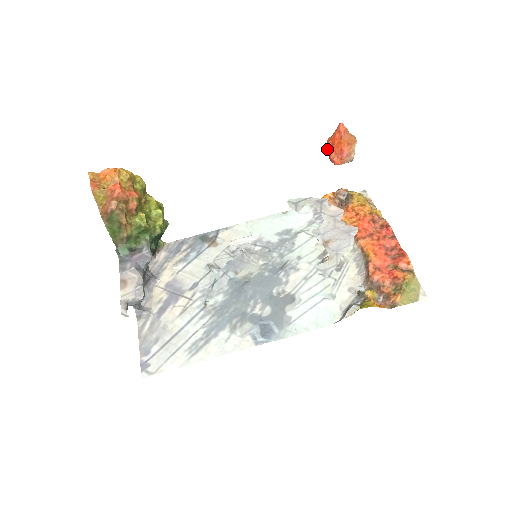
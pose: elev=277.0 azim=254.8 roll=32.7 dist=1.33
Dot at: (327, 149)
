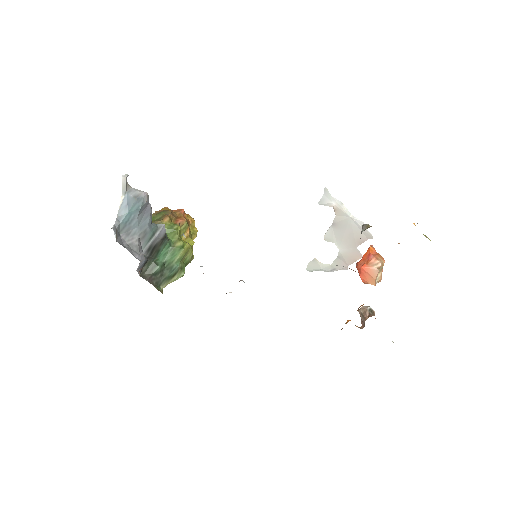
Dot at: (357, 264)
